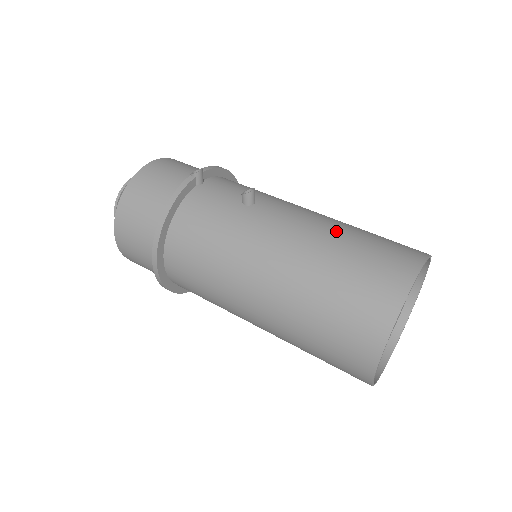
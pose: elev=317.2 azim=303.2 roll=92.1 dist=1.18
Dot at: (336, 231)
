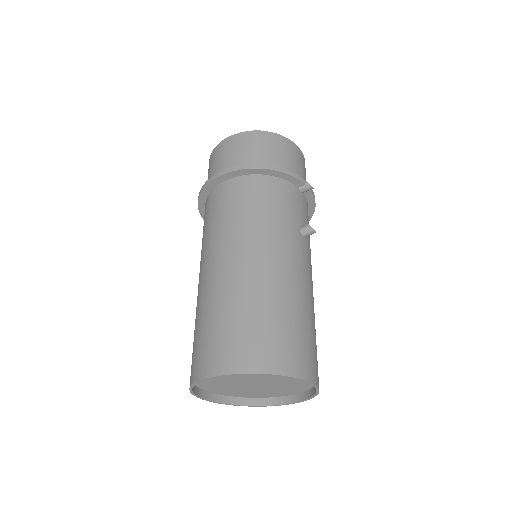
Dot at: (310, 307)
